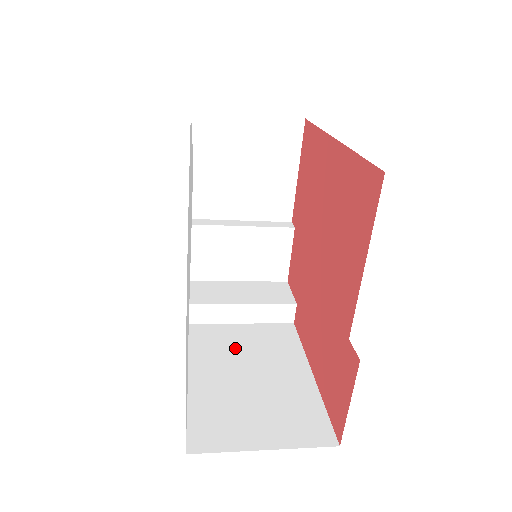
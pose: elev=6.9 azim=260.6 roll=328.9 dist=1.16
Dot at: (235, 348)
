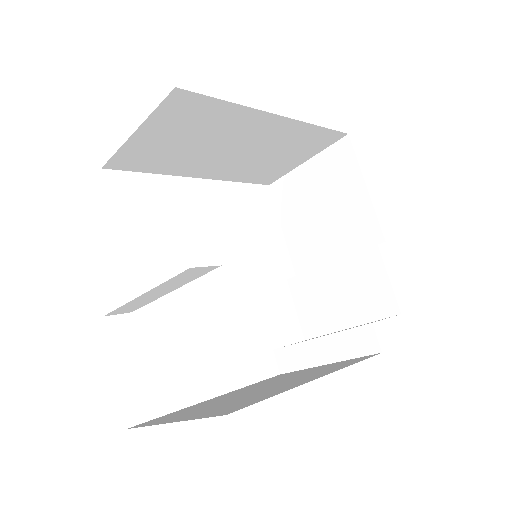
Dot at: (286, 378)
